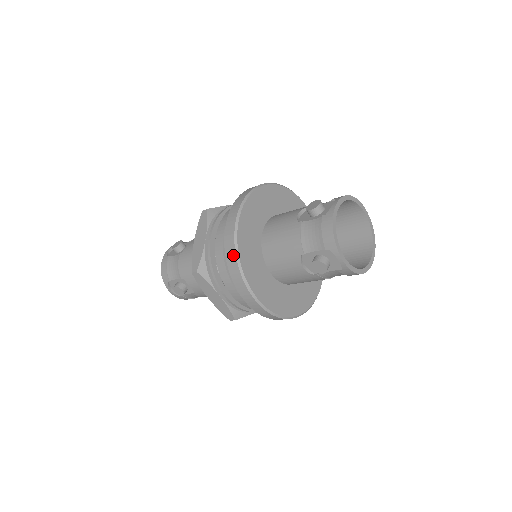
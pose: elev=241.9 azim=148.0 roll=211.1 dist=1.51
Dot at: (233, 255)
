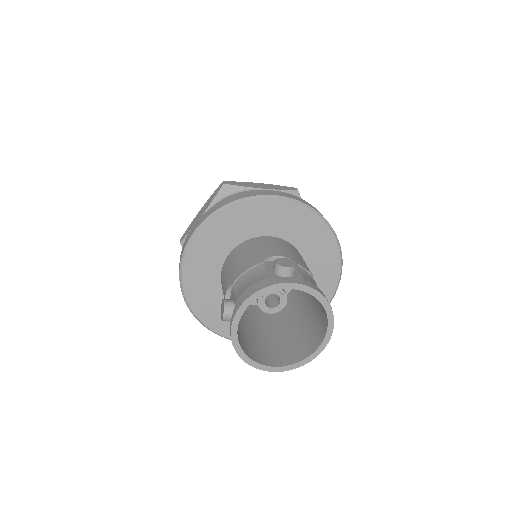
Dot at: (207, 327)
